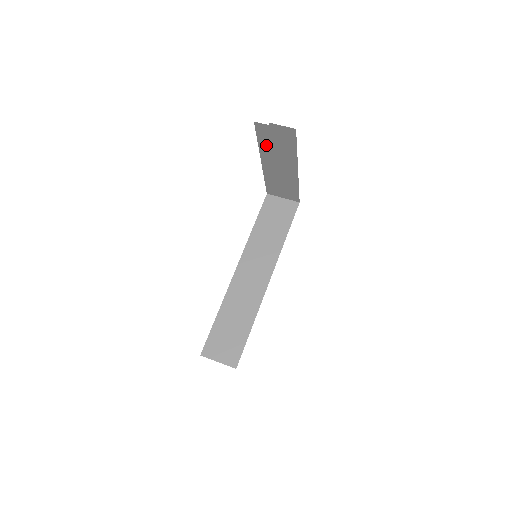
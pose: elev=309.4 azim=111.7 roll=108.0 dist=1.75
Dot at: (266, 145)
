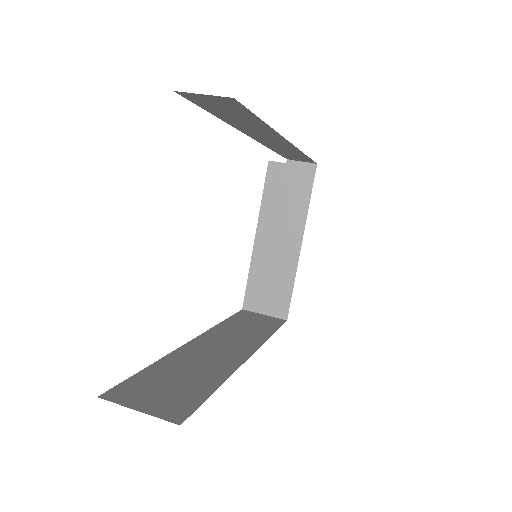
Dot at: (271, 201)
